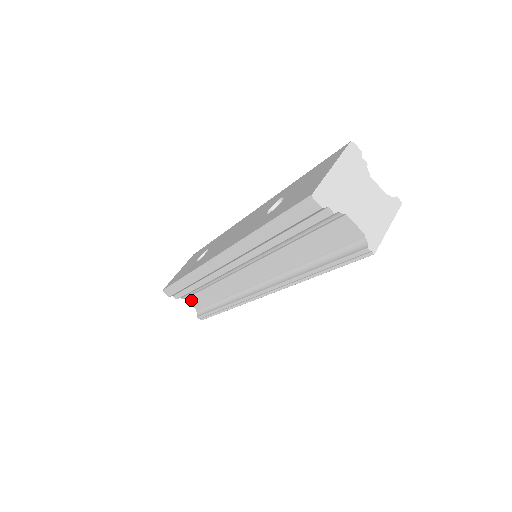
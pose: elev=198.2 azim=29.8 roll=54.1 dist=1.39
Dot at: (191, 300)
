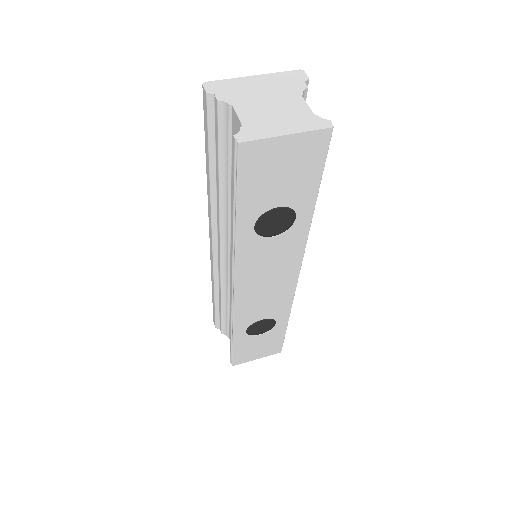
Dot at: occluded
